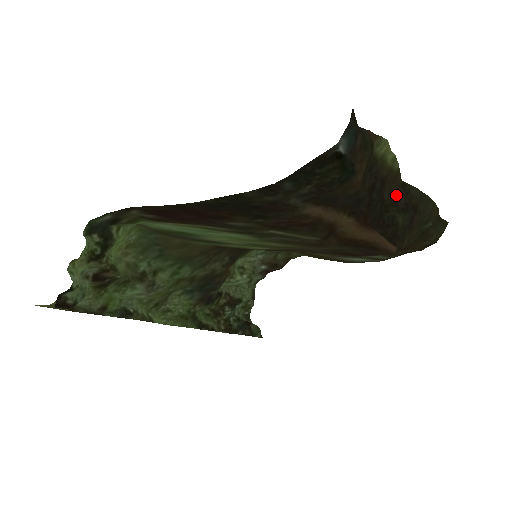
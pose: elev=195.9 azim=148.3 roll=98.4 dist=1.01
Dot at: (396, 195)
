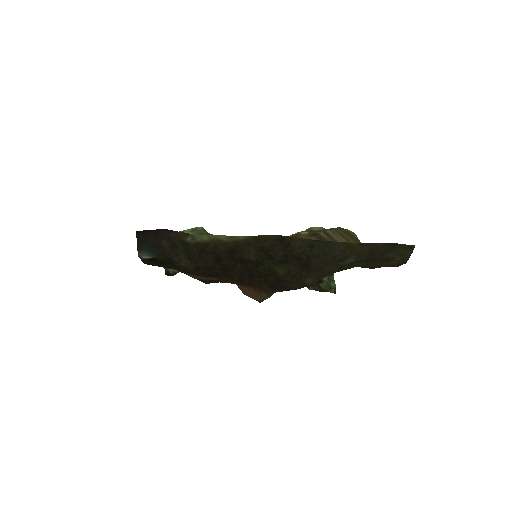
Dot at: (272, 249)
